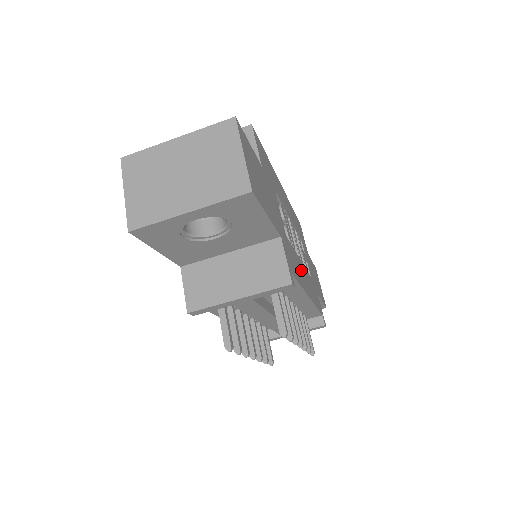
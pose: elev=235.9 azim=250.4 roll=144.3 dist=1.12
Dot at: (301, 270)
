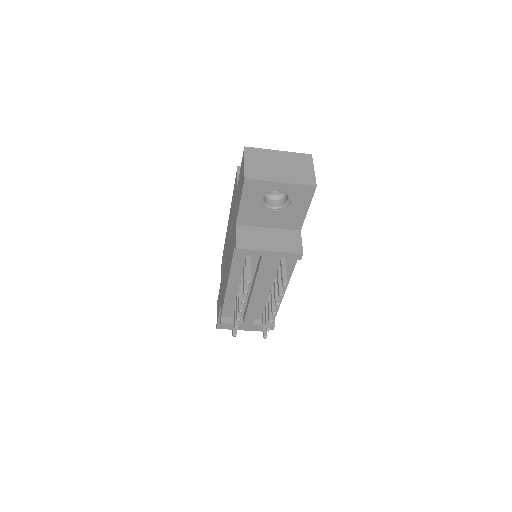
Dot at: occluded
